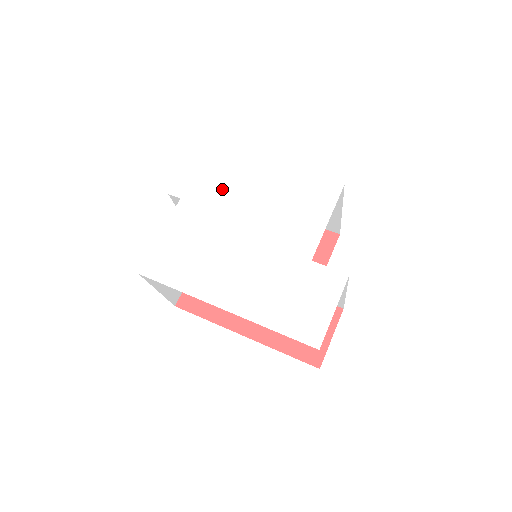
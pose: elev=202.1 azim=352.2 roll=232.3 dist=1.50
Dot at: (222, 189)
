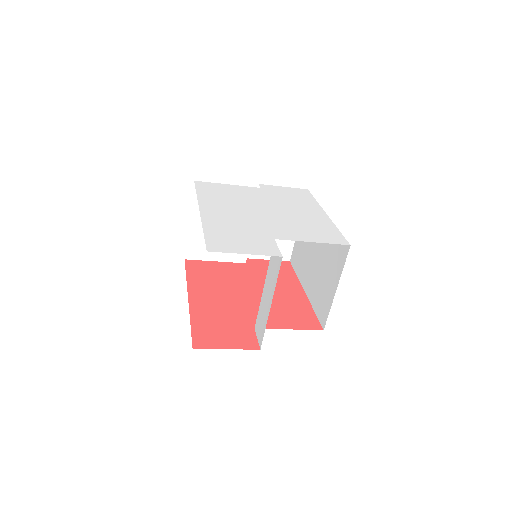
Dot at: (285, 200)
